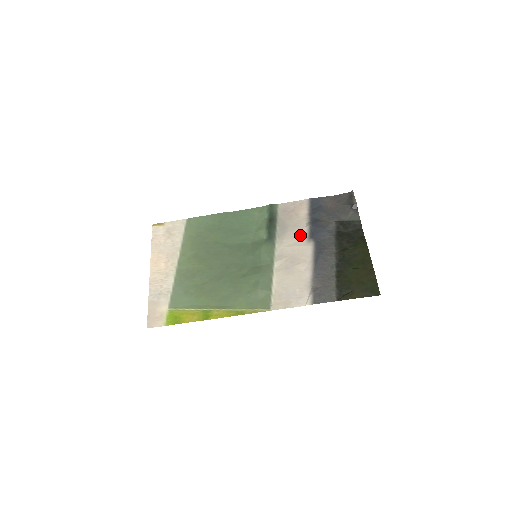
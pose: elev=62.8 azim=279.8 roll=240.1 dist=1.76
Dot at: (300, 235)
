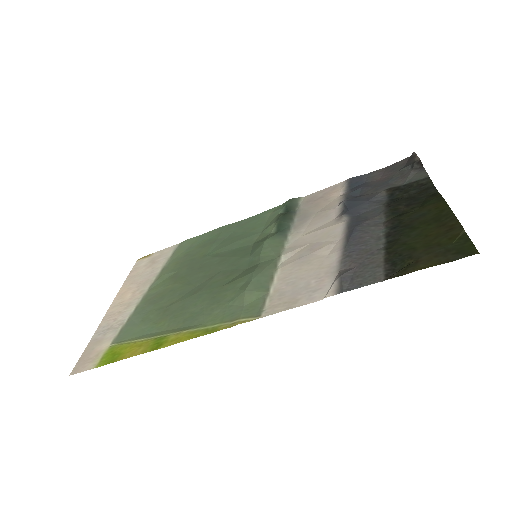
Dot at: (328, 217)
